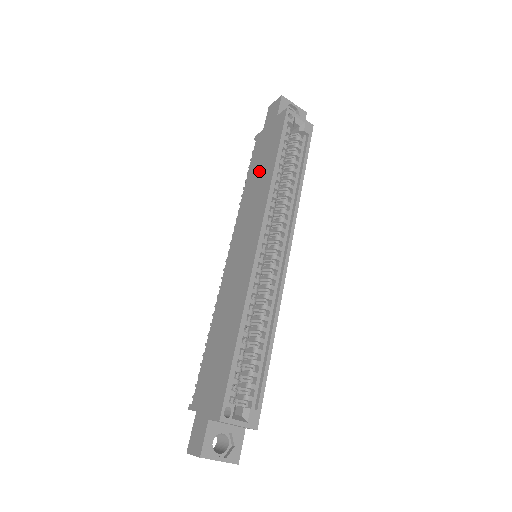
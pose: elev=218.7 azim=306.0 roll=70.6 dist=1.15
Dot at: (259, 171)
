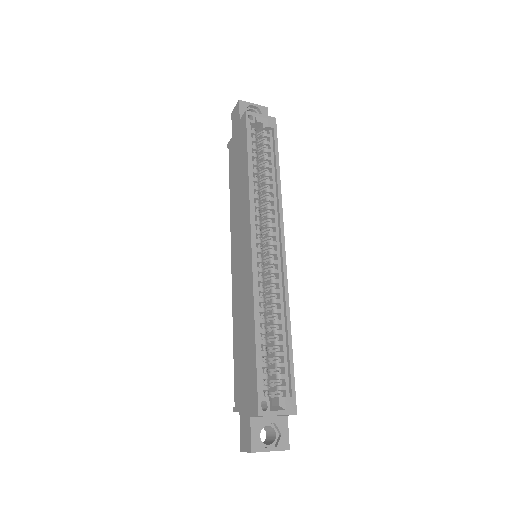
Dot at: (237, 177)
